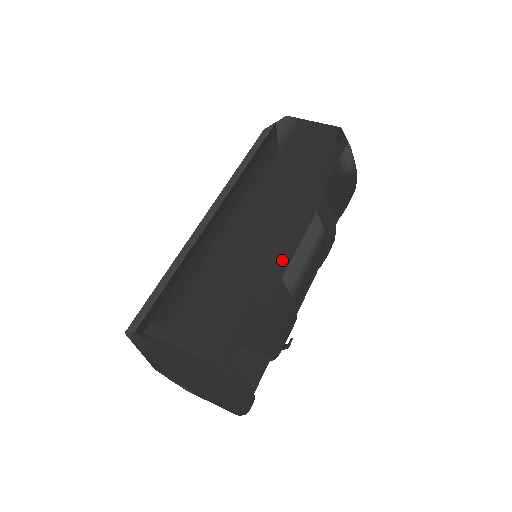
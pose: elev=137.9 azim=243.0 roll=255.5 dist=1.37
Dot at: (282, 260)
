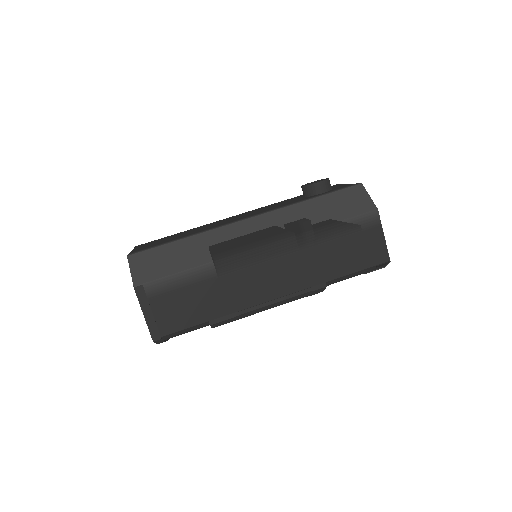
Dot at: (250, 314)
